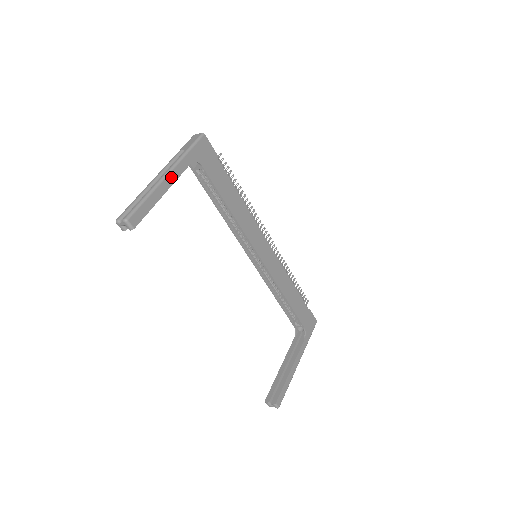
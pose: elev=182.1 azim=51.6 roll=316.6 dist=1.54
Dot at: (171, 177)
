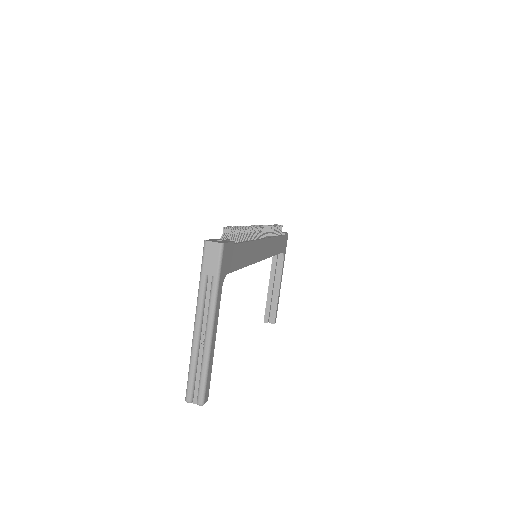
Dot at: (215, 326)
